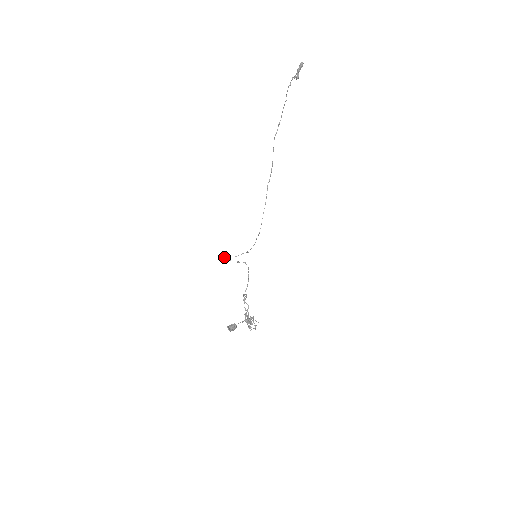
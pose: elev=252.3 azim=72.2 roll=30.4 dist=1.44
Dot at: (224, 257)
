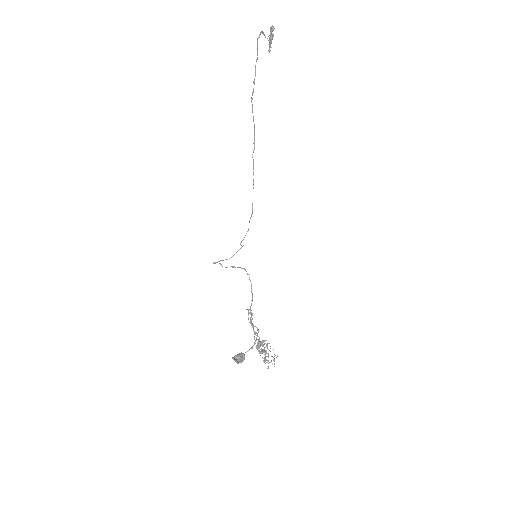
Dot at: (215, 262)
